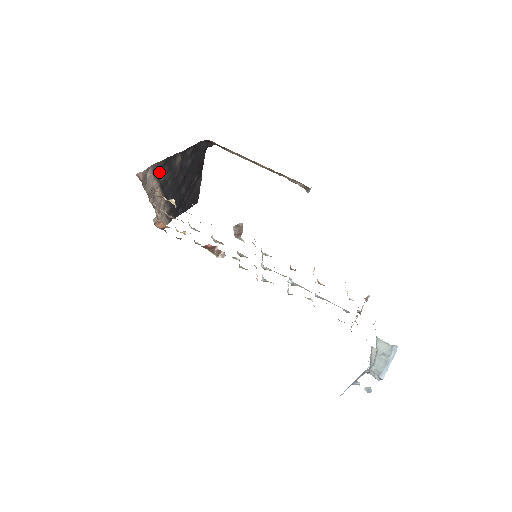
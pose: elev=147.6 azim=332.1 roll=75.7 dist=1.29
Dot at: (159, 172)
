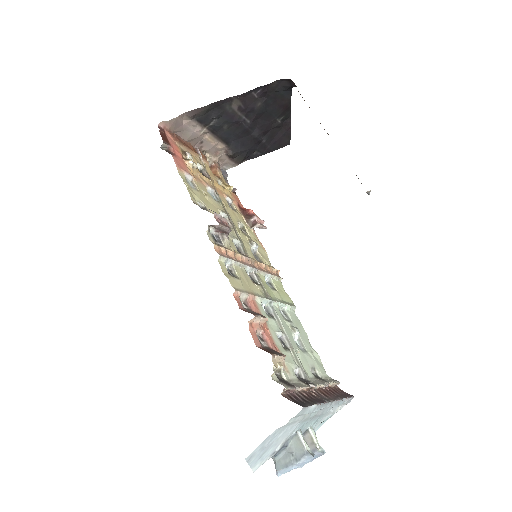
Dot at: (203, 118)
